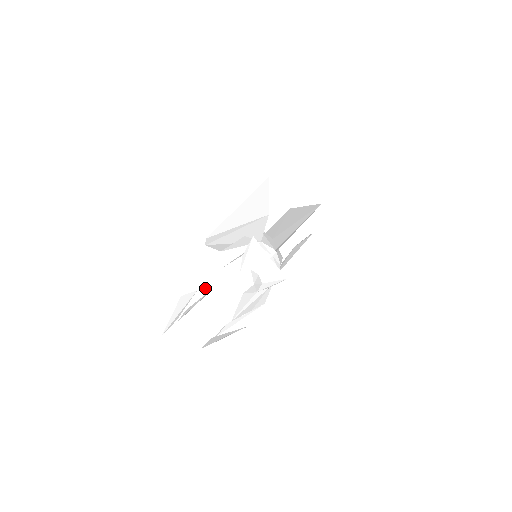
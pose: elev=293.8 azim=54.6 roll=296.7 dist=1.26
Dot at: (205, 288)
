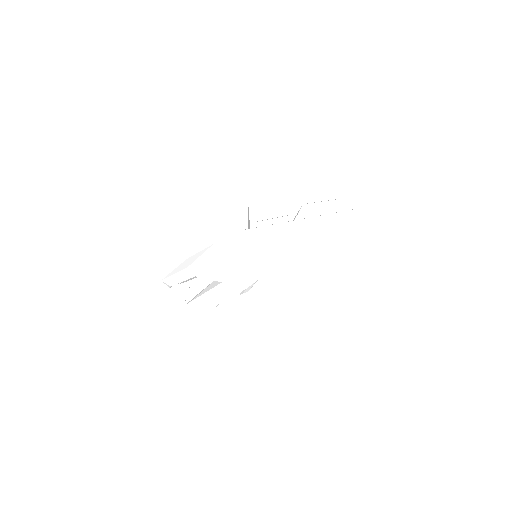
Dot at: (200, 277)
